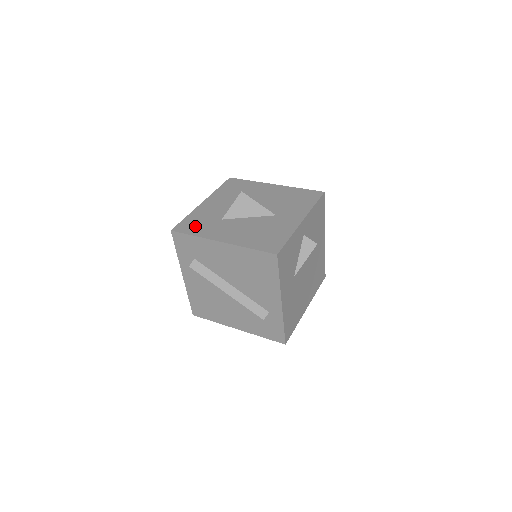
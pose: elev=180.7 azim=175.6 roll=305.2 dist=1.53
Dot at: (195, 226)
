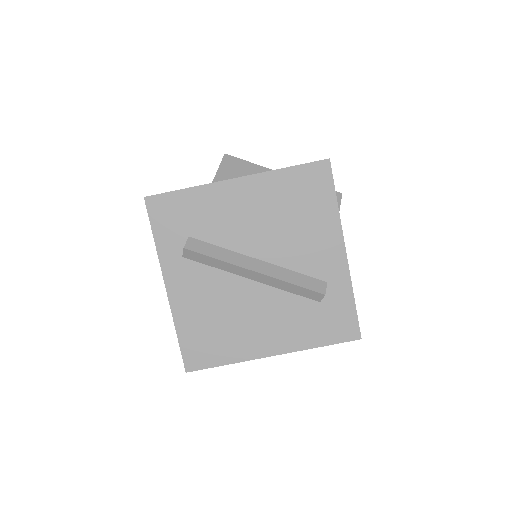
Dot at: occluded
